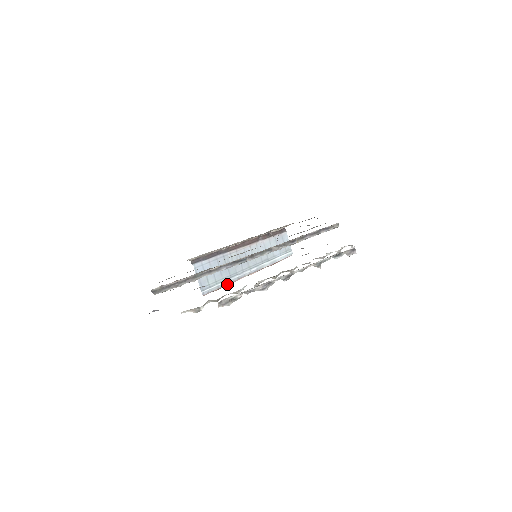
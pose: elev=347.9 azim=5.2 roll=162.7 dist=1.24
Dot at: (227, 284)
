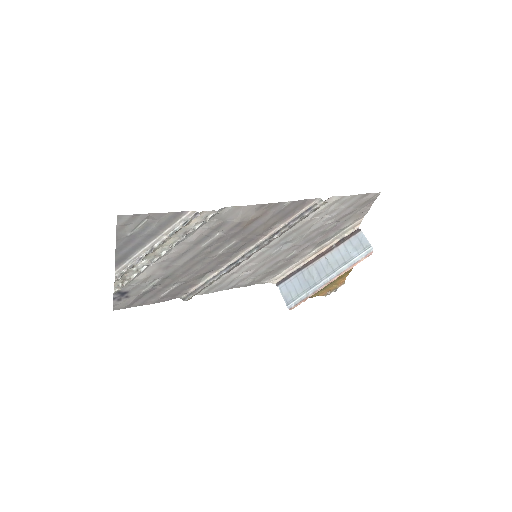
Dot at: (309, 295)
